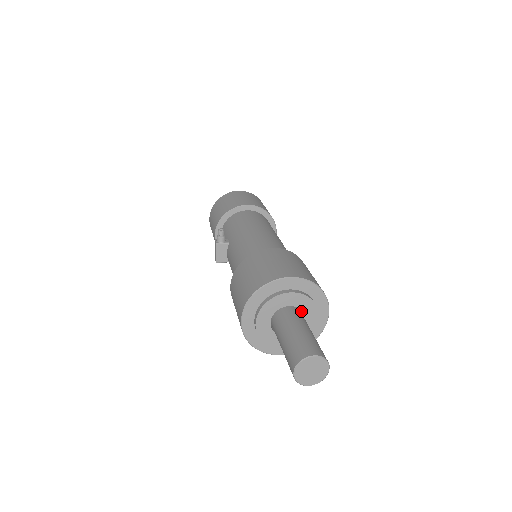
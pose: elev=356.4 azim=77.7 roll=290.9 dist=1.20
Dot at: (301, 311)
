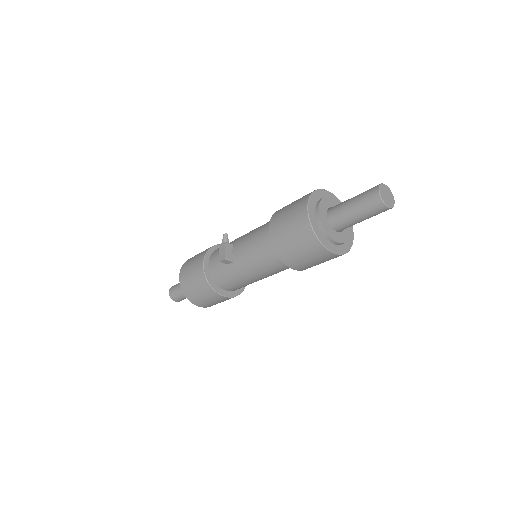
Dot at: occluded
